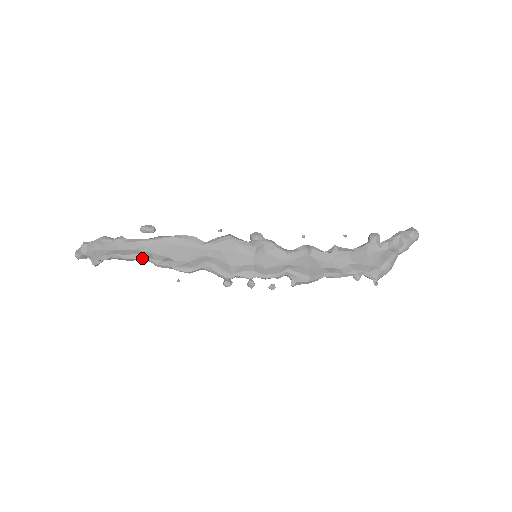
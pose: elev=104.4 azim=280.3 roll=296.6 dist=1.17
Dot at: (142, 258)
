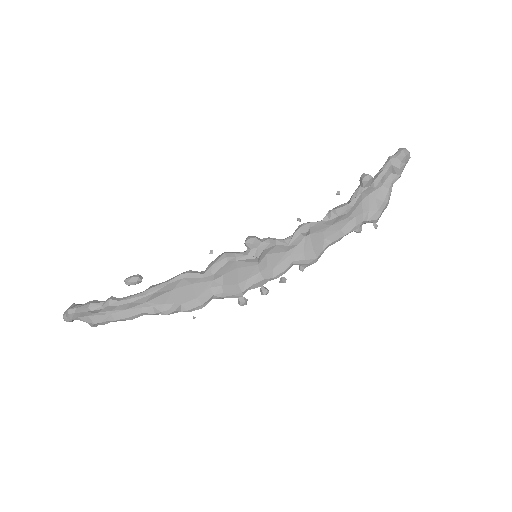
Dot at: occluded
